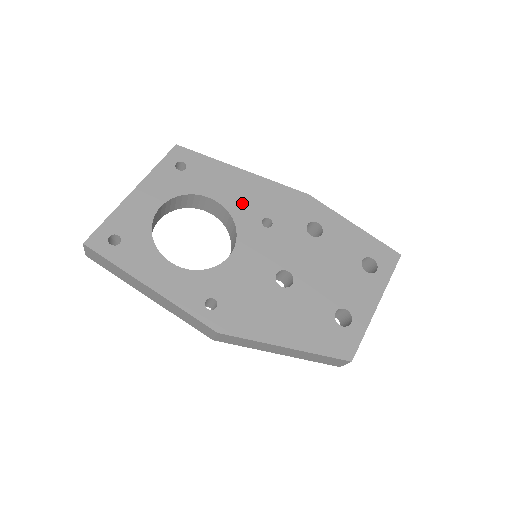
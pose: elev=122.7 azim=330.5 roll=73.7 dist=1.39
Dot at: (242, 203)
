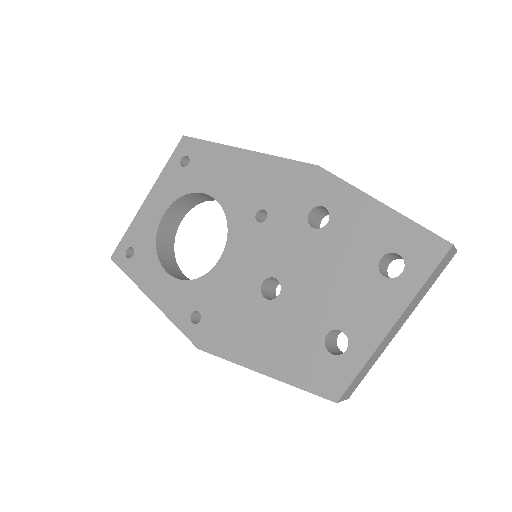
Dot at: (237, 194)
